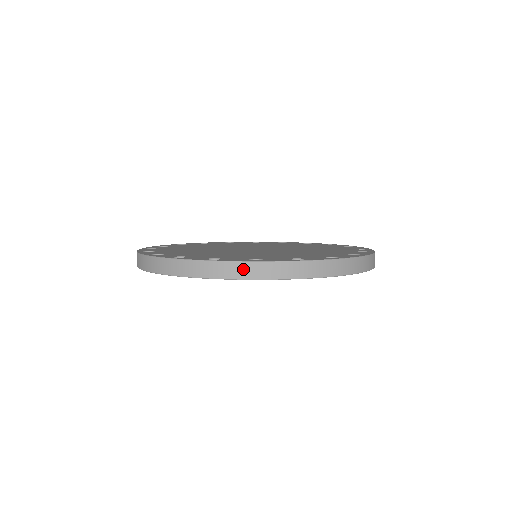
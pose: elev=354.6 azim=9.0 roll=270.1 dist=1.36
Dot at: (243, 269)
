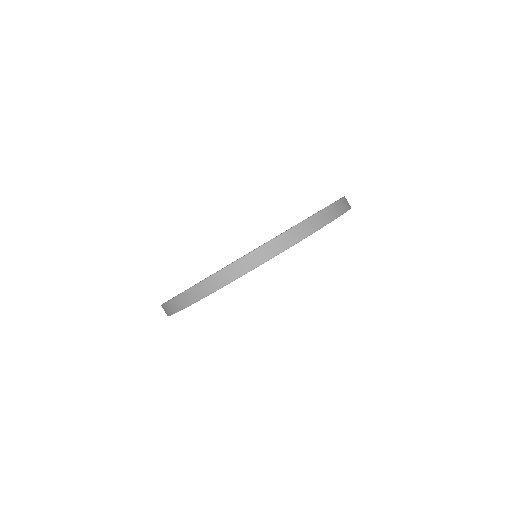
Dot at: (207, 286)
